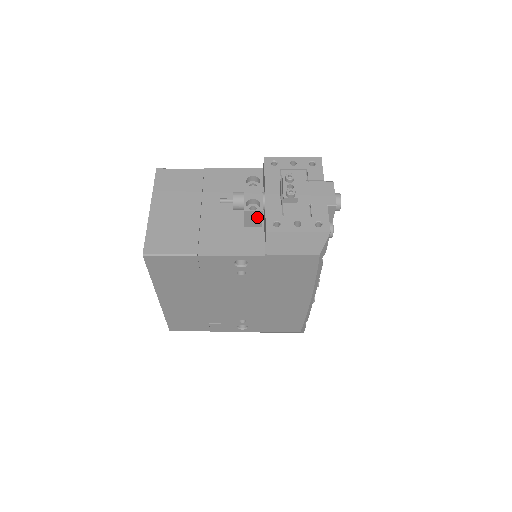
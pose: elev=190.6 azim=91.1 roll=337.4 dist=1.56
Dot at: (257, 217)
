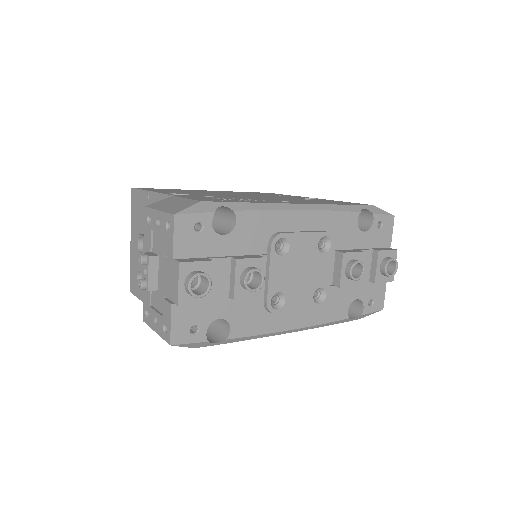
Dot at: occluded
